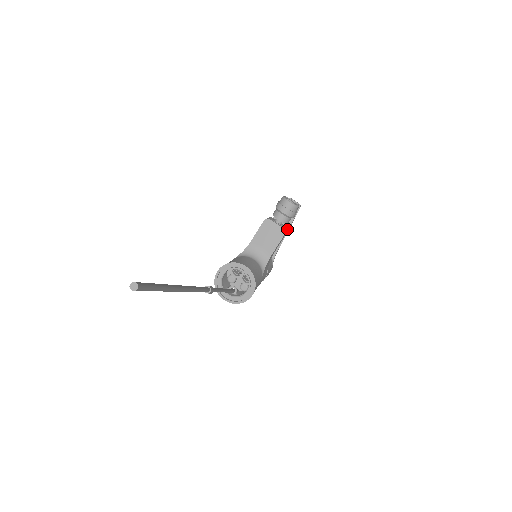
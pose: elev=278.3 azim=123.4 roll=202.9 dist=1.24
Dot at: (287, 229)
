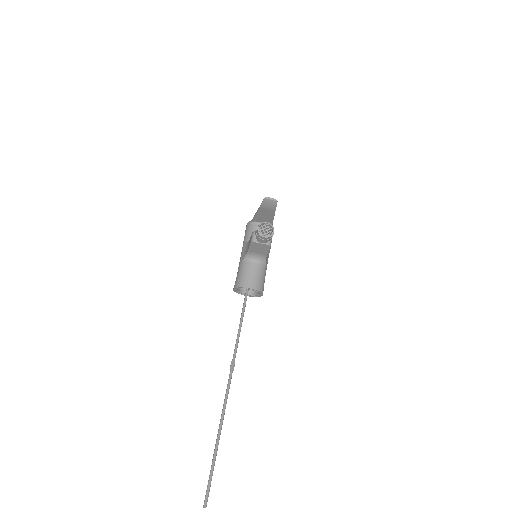
Dot at: occluded
